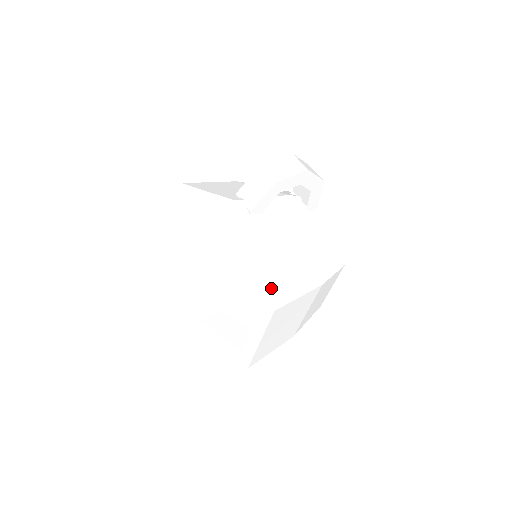
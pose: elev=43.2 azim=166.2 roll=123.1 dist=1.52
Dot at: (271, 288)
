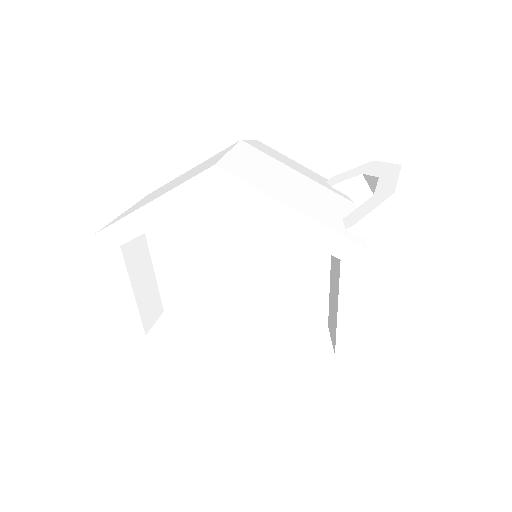
Dot at: occluded
